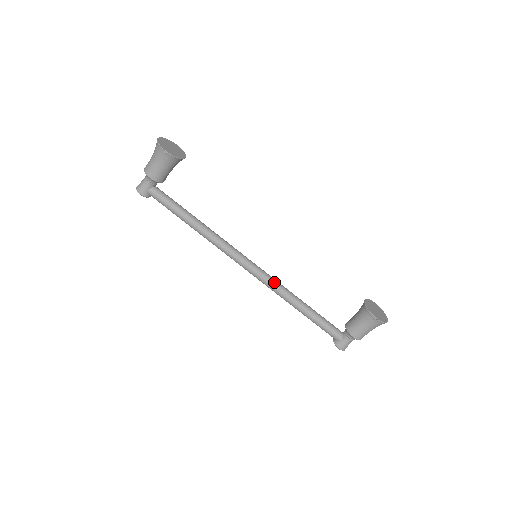
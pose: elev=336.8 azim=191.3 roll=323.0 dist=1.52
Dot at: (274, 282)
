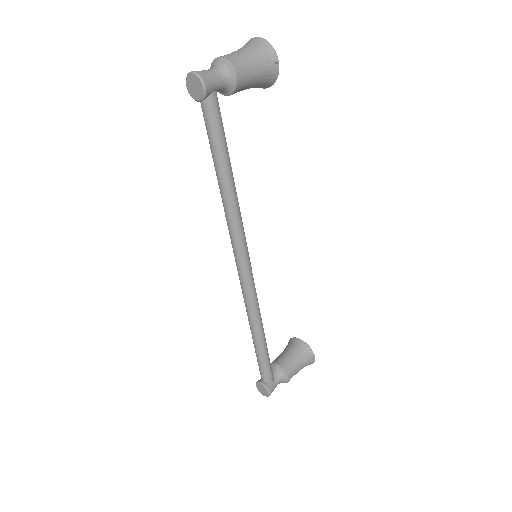
Dot at: occluded
